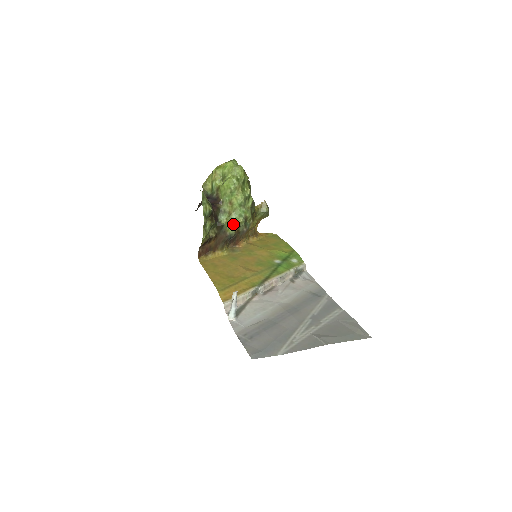
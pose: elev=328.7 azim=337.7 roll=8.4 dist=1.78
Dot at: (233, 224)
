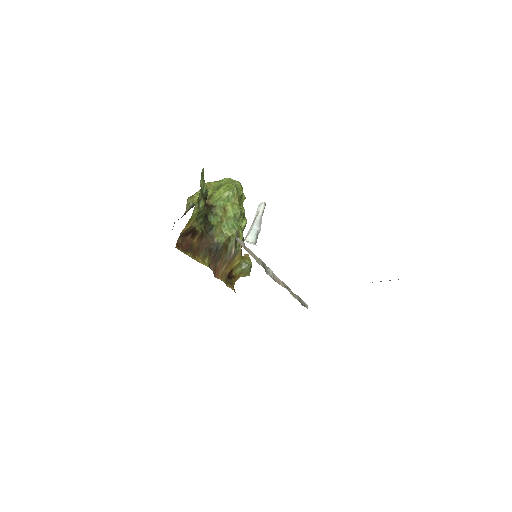
Dot at: (223, 233)
